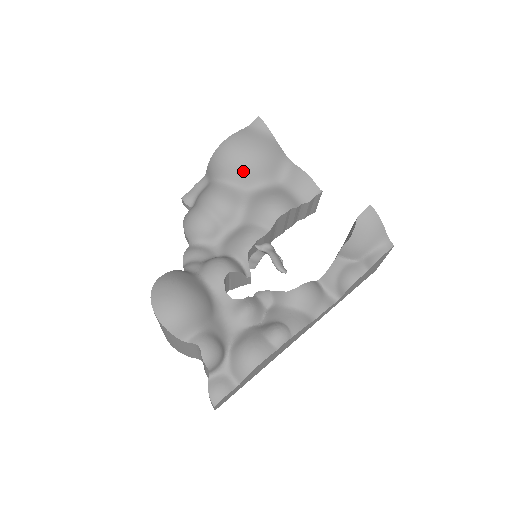
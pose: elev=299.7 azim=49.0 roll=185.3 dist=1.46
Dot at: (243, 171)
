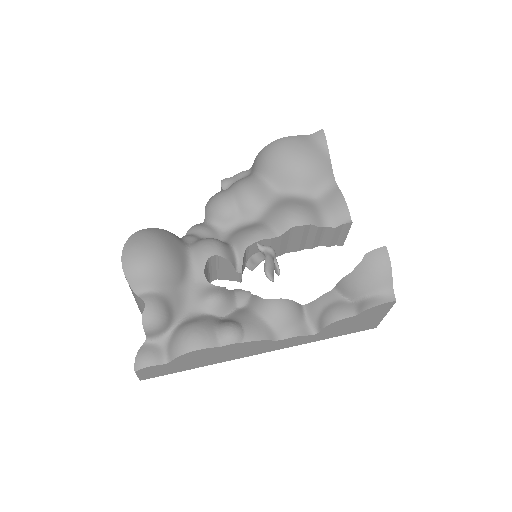
Dot at: (282, 172)
